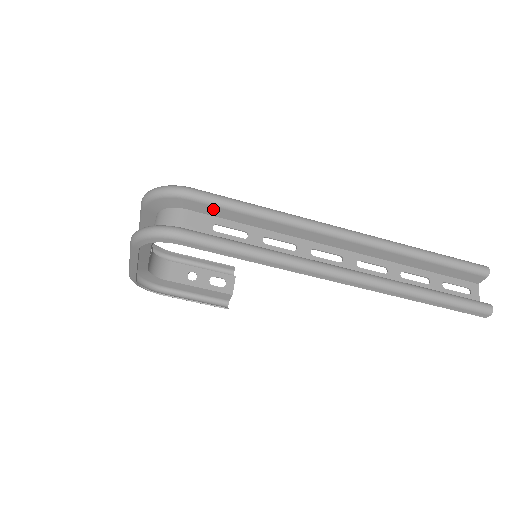
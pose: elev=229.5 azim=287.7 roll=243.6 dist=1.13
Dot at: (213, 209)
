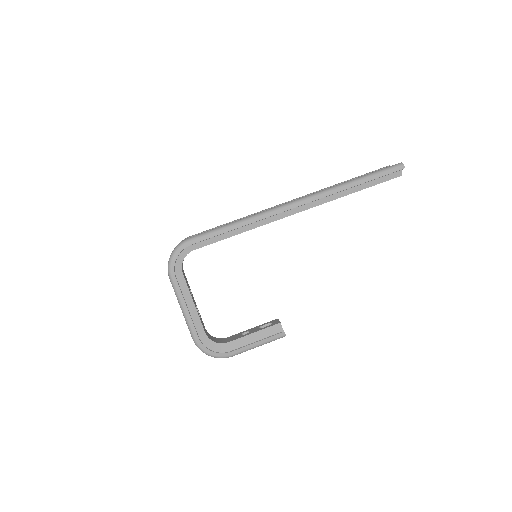
Dot at: occluded
